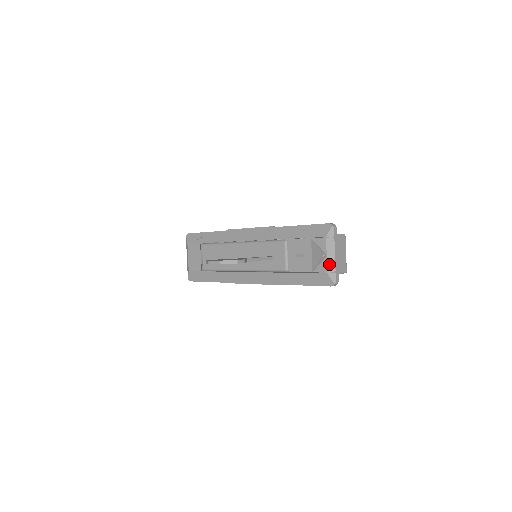
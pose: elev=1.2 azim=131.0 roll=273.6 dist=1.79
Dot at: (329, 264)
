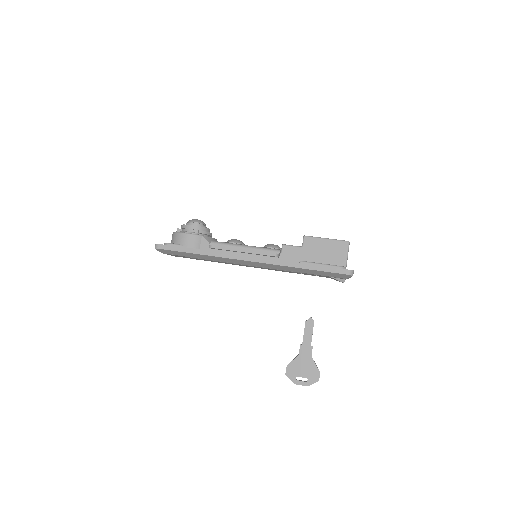
Dot at: occluded
